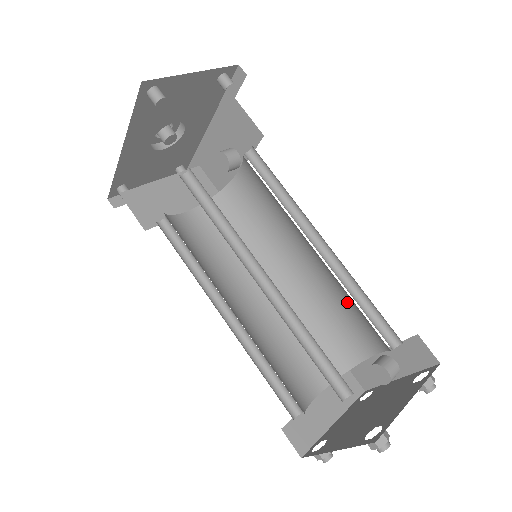
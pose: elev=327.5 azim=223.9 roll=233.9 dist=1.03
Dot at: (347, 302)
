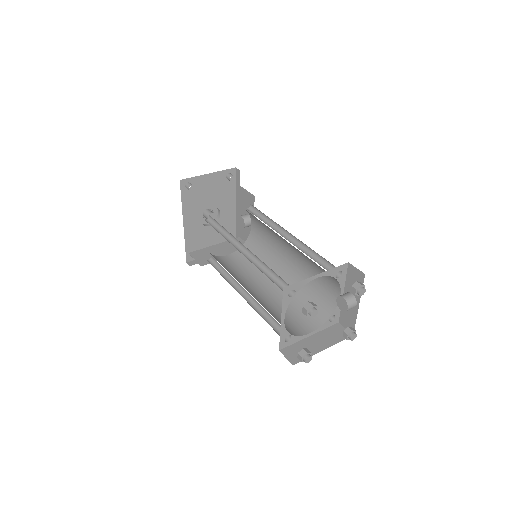
Dot at: (314, 267)
